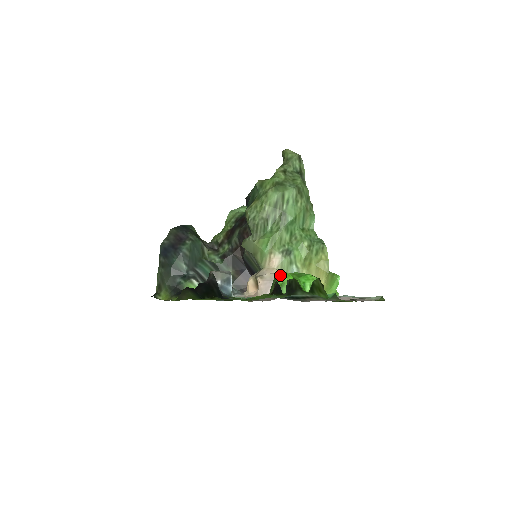
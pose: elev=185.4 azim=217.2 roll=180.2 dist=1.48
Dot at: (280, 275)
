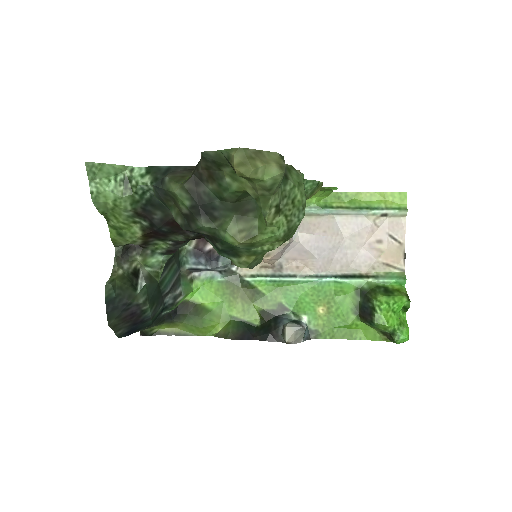
Dot at: (400, 341)
